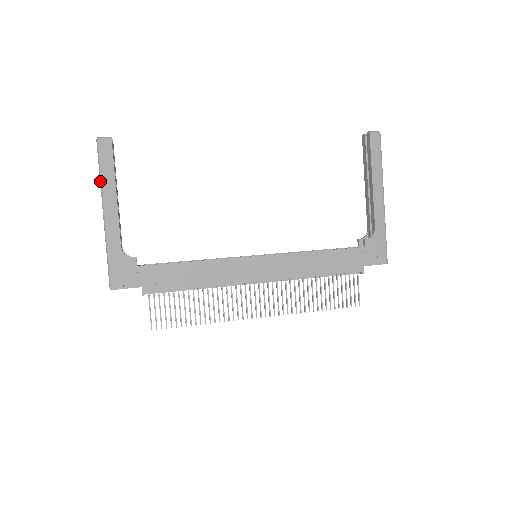
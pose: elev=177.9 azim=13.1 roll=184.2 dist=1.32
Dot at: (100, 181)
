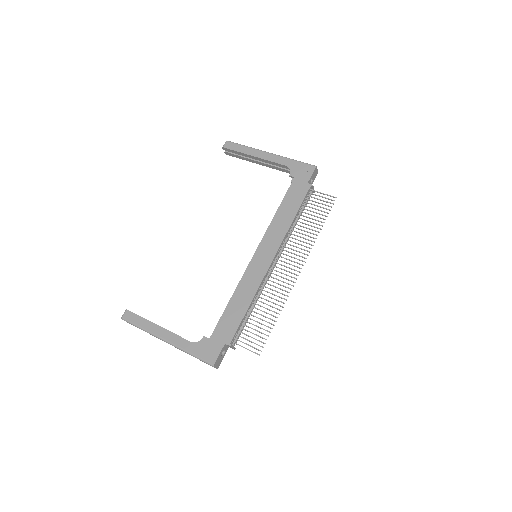
Dot at: (145, 331)
